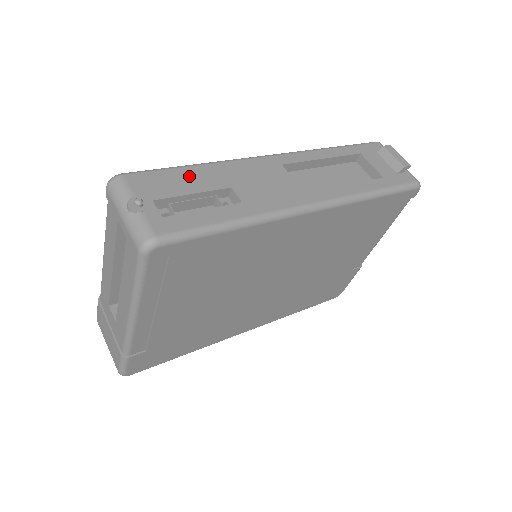
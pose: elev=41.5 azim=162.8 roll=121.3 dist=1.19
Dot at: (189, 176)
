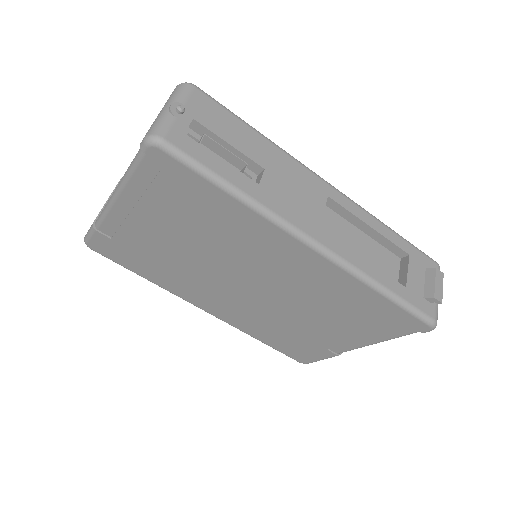
Dot at: (242, 132)
